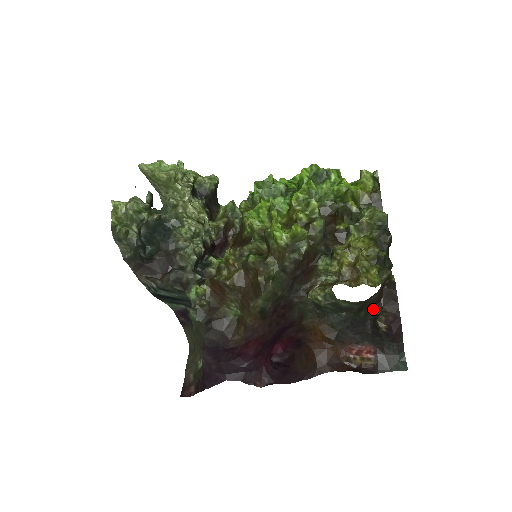
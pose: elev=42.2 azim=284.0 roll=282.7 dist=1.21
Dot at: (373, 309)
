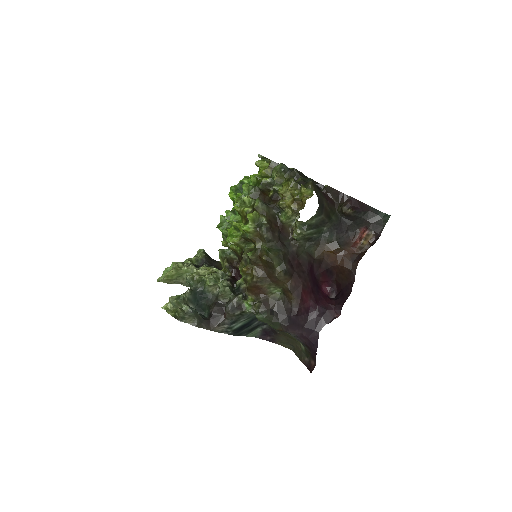
Dot at: (336, 210)
